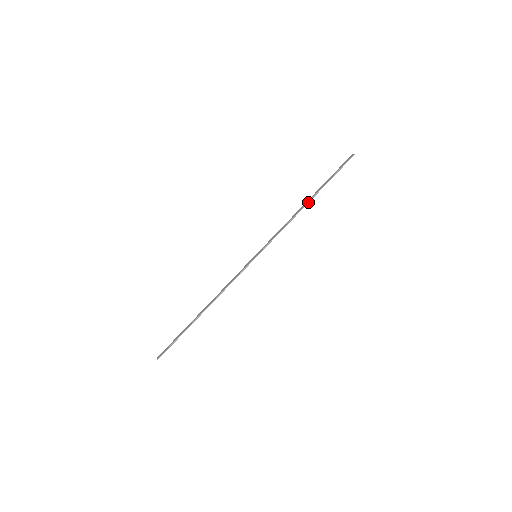
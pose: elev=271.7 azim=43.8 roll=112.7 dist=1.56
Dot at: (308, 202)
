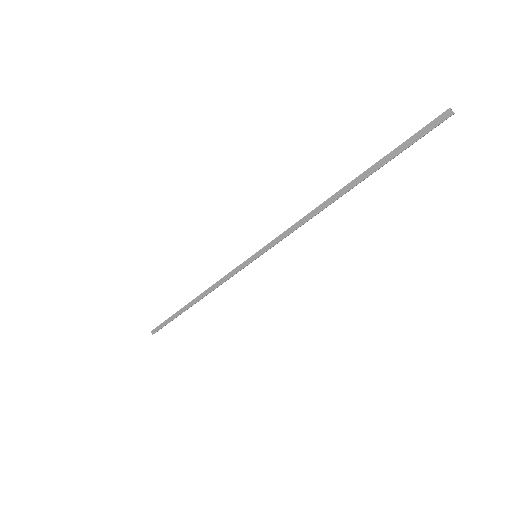
Dot at: occluded
